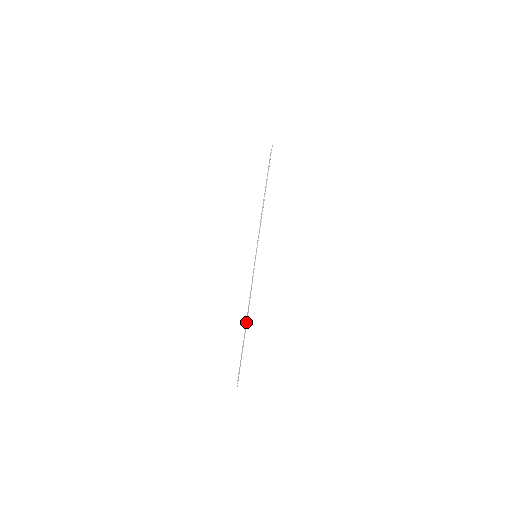
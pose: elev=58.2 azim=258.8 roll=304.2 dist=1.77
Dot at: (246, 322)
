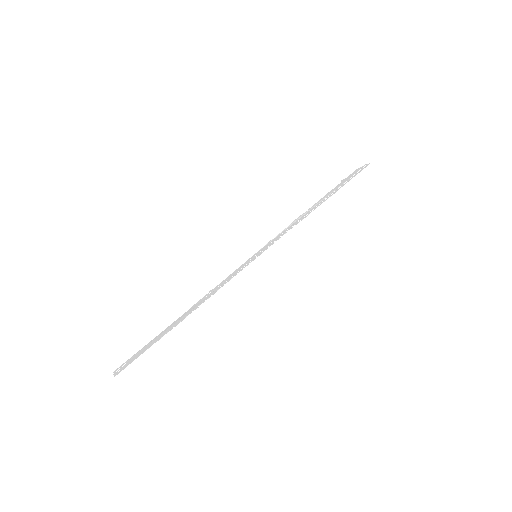
Dot at: (185, 314)
